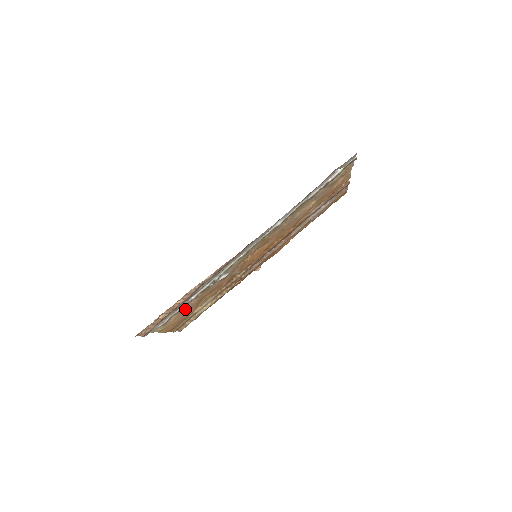
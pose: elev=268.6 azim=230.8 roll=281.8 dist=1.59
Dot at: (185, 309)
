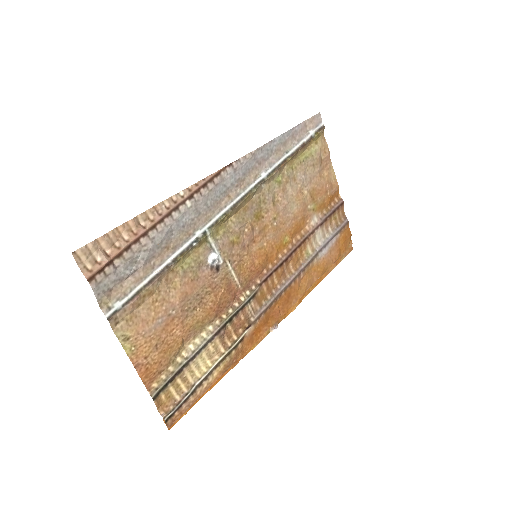
Dot at: (163, 305)
